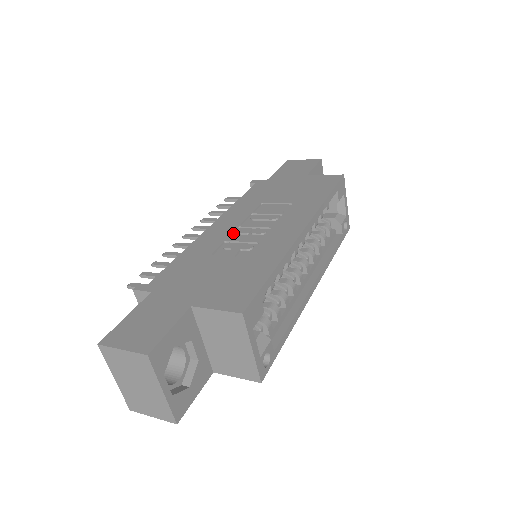
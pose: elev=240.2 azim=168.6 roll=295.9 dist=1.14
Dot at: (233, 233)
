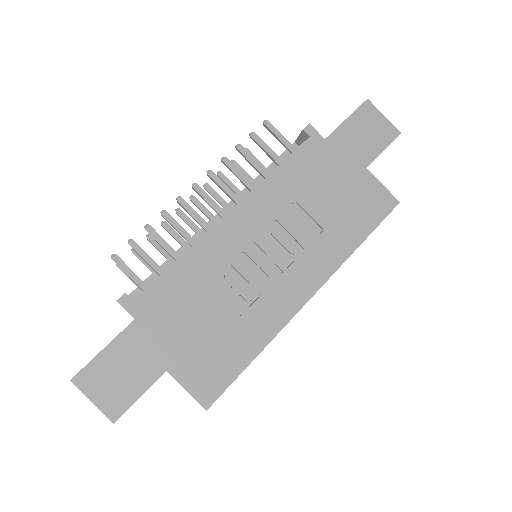
Dot at: (244, 252)
